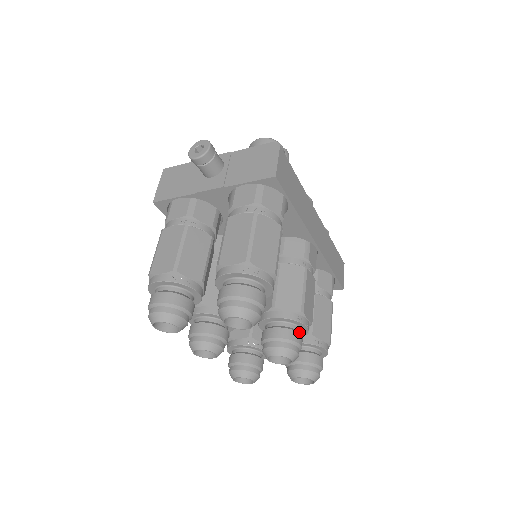
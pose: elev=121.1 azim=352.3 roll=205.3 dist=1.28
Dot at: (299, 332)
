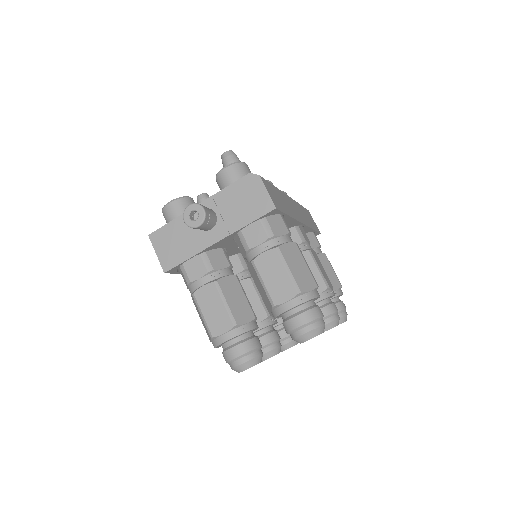
Dot at: (332, 302)
